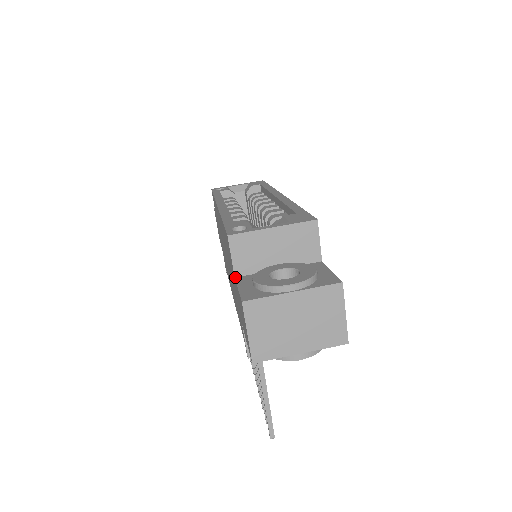
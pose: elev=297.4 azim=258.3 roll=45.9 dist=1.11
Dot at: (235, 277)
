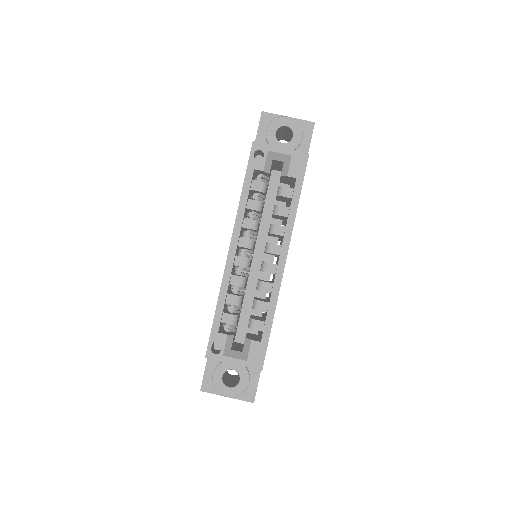
Dot at: occluded
